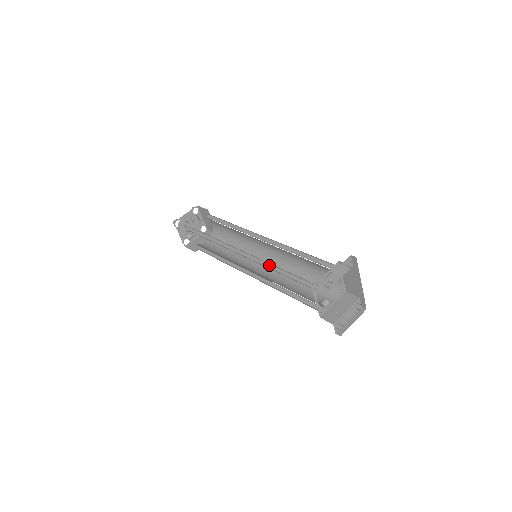
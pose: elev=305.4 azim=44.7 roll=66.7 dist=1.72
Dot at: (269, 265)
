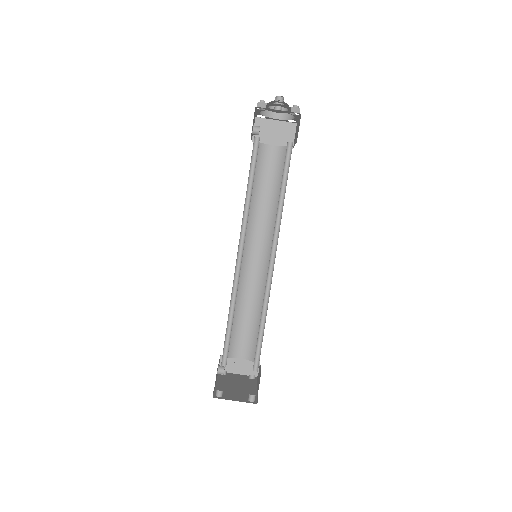
Dot at: occluded
